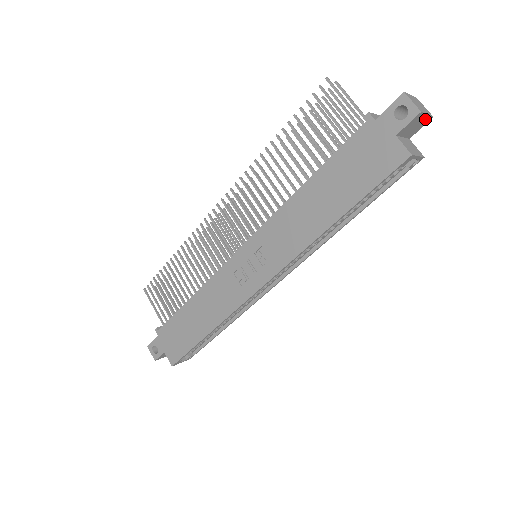
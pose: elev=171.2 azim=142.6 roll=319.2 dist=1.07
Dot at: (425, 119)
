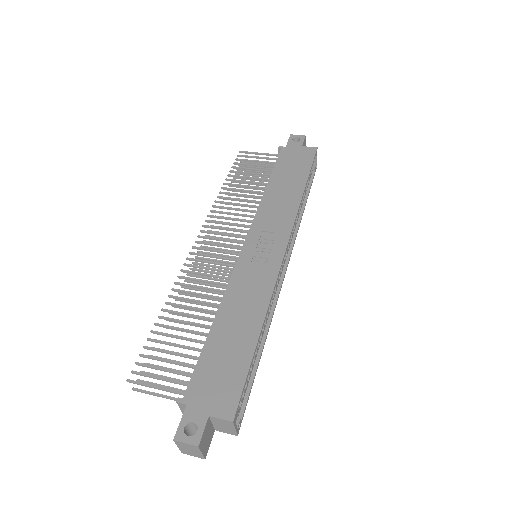
Dot at: occluded
